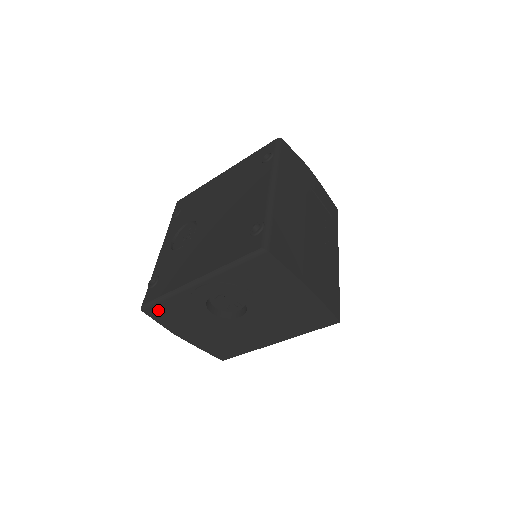
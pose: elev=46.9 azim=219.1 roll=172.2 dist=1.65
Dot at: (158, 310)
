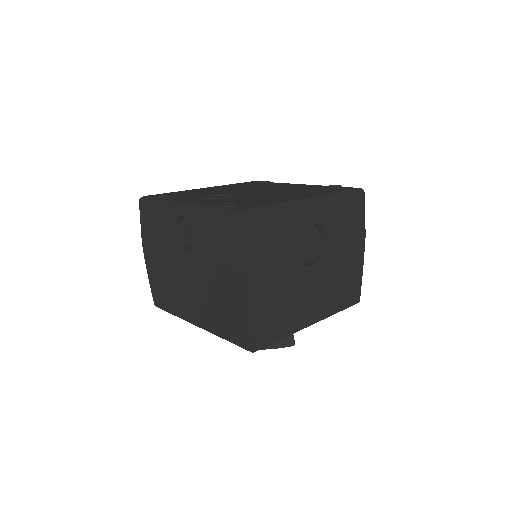
Dot at: (258, 223)
